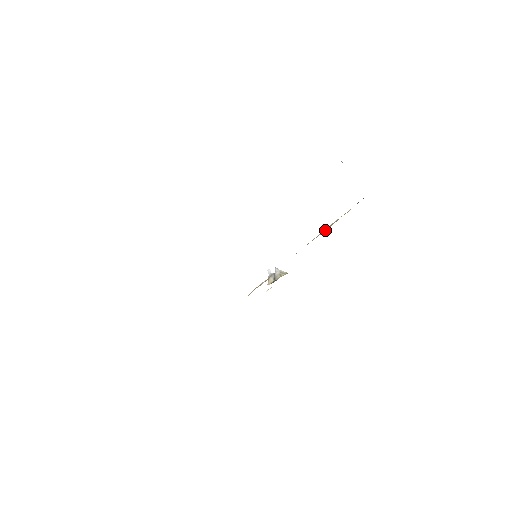
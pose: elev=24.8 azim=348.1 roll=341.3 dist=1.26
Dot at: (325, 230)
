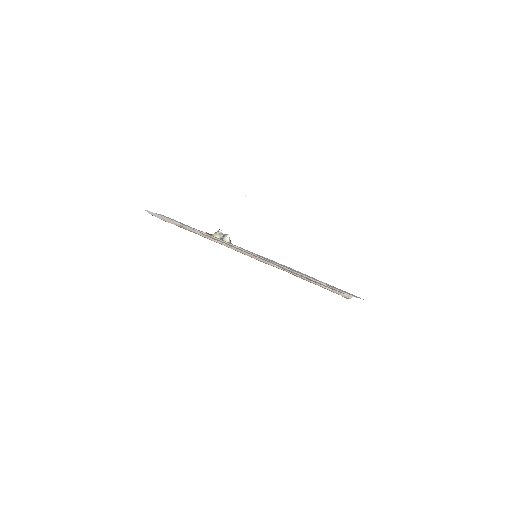
Dot at: occluded
